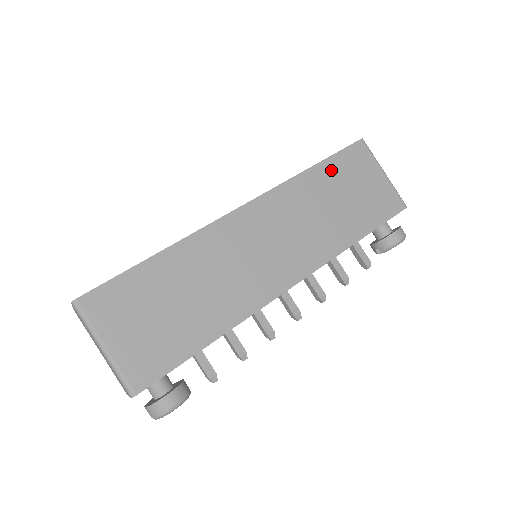
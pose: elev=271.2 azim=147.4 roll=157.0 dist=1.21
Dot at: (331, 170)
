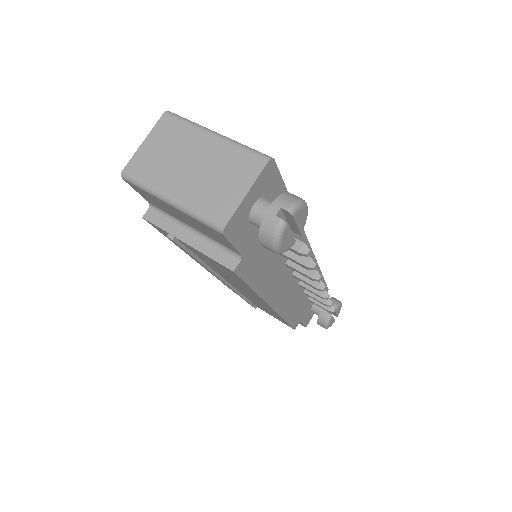
Dot at: occluded
